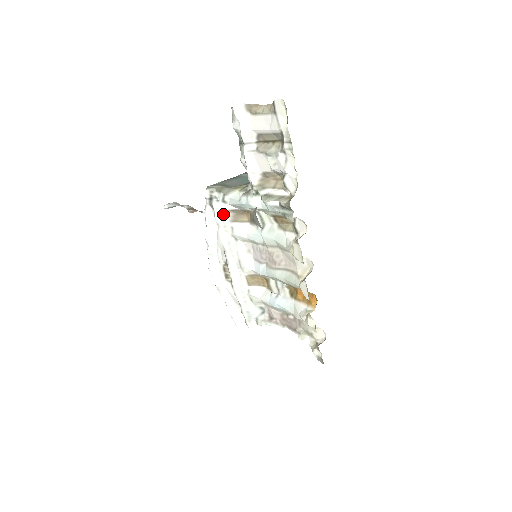
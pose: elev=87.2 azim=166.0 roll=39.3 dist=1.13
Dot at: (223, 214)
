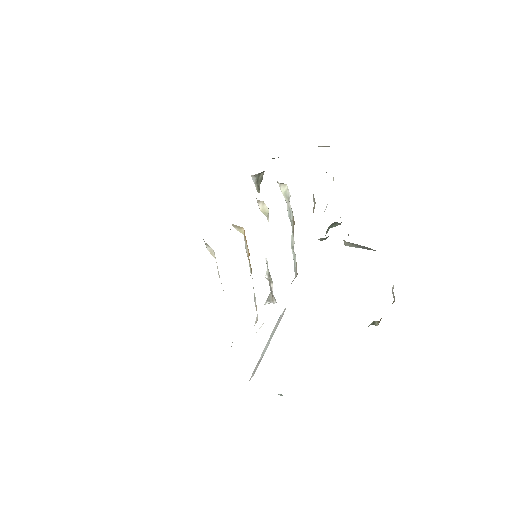
Dot at: occluded
